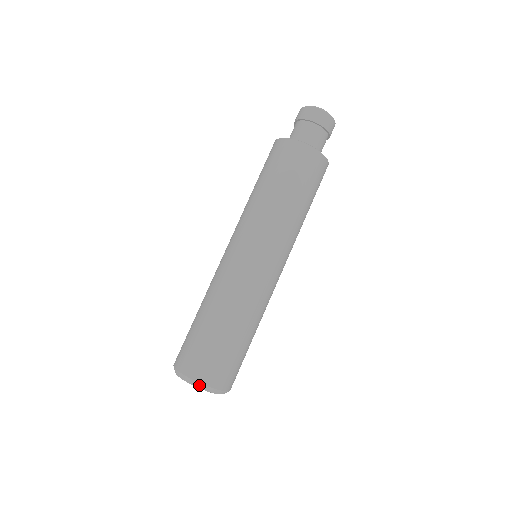
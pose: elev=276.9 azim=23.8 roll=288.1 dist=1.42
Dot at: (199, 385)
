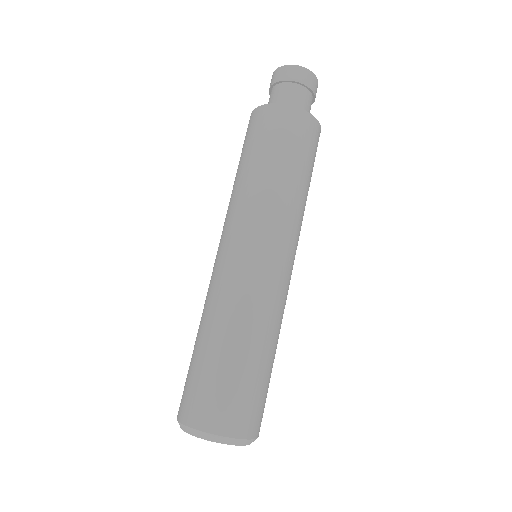
Dot at: (207, 436)
